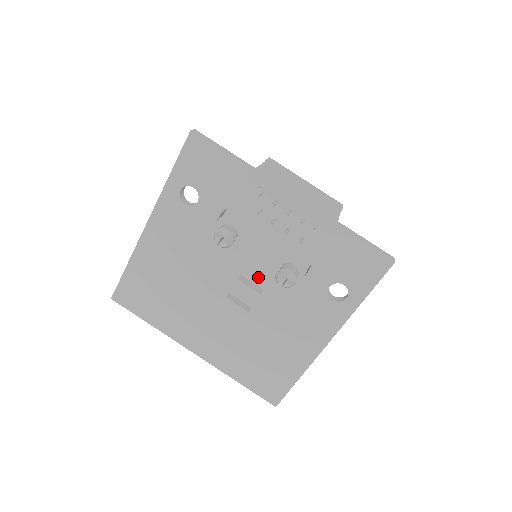
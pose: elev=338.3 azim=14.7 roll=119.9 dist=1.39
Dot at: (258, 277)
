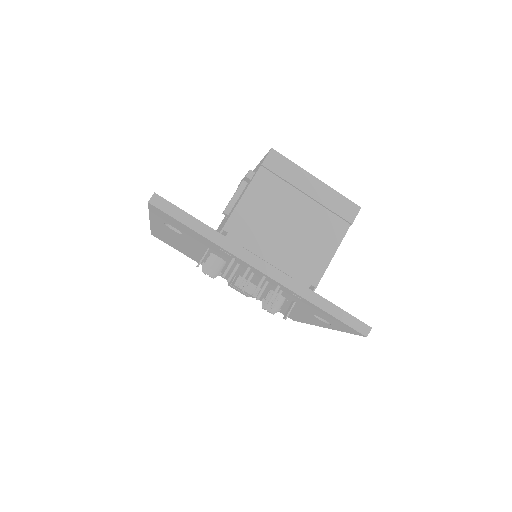
Dot at: (254, 283)
